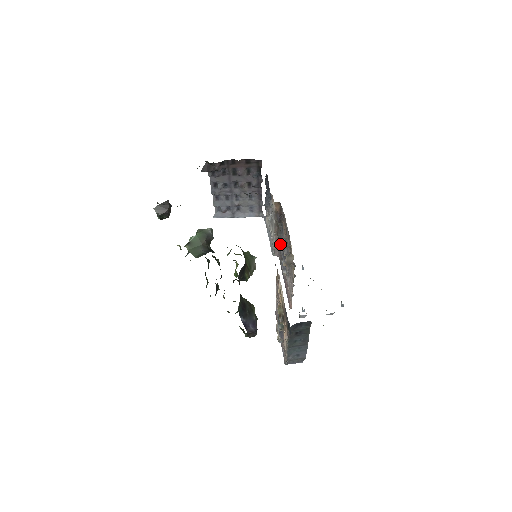
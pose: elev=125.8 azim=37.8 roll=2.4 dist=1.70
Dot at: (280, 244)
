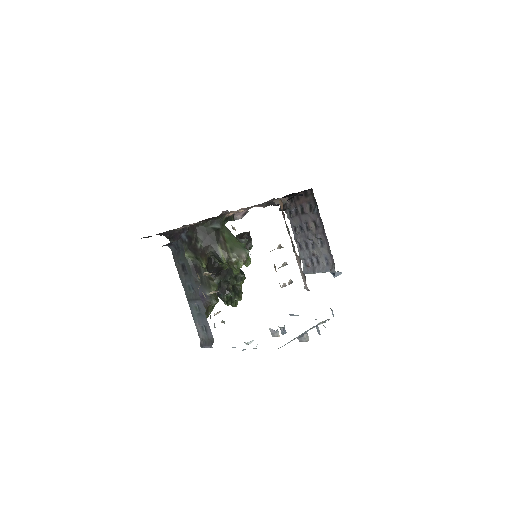
Dot at: occluded
